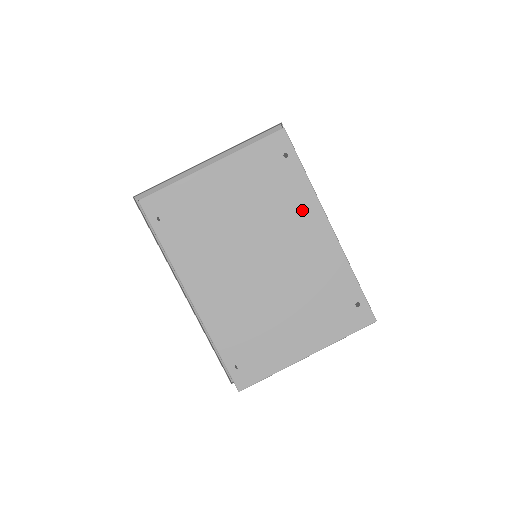
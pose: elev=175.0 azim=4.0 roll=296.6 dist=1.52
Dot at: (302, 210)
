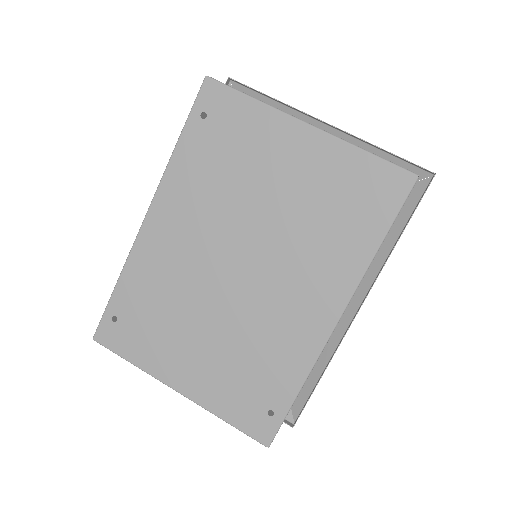
Dot at: (332, 271)
